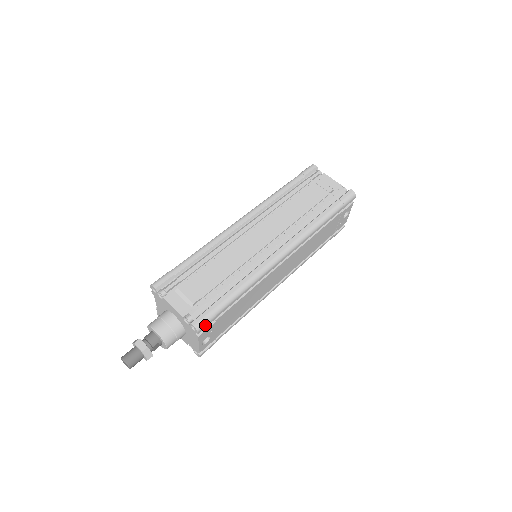
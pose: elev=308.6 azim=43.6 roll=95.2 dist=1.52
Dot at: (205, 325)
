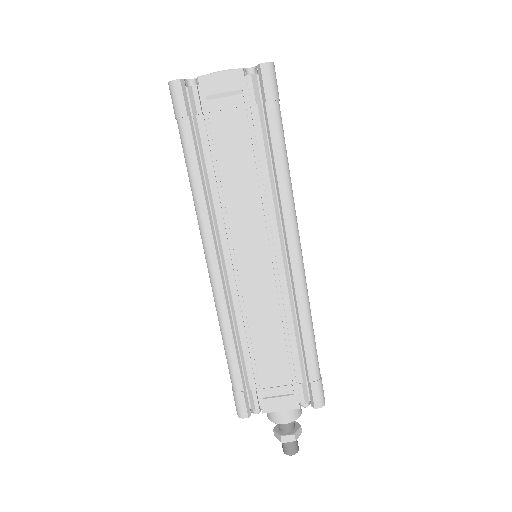
Dot at: (323, 393)
